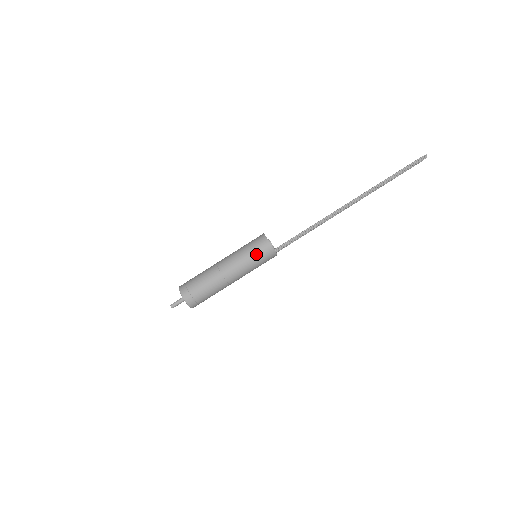
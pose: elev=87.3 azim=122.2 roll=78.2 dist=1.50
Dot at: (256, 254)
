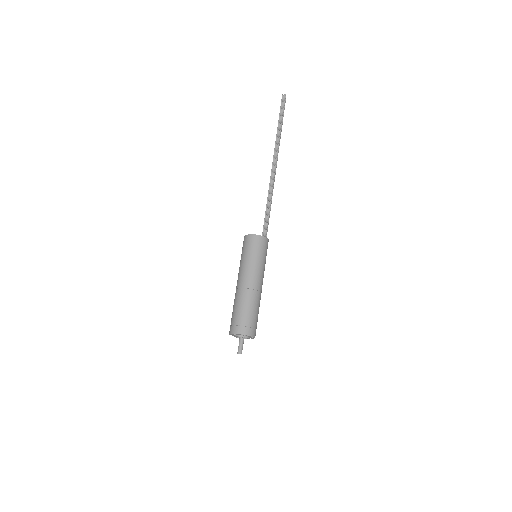
Dot at: (253, 251)
